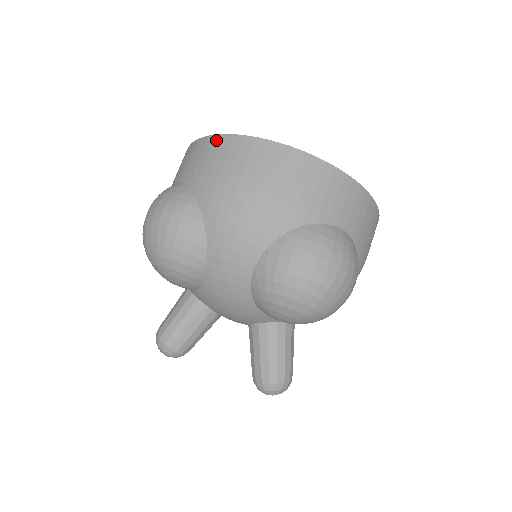
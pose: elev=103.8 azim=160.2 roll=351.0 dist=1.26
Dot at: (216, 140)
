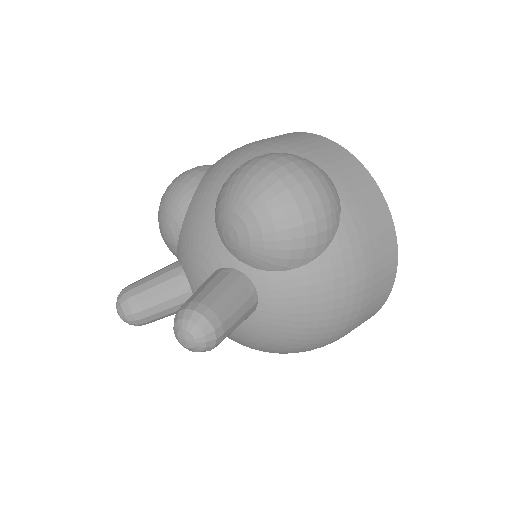
Dot at: occluded
